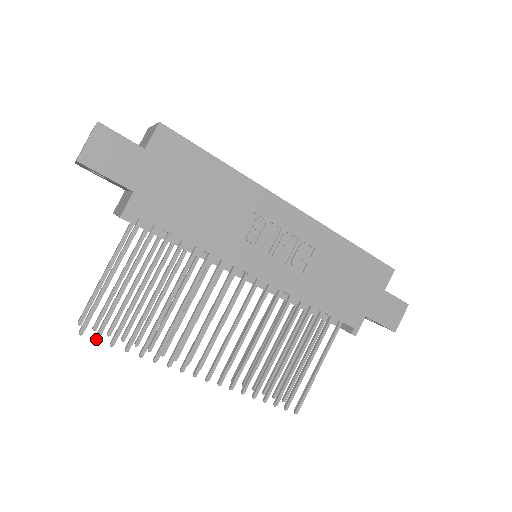
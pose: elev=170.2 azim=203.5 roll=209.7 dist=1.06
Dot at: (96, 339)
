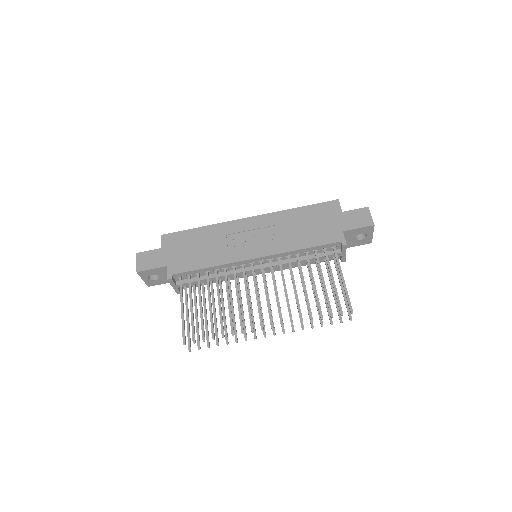
Dot at: (193, 342)
